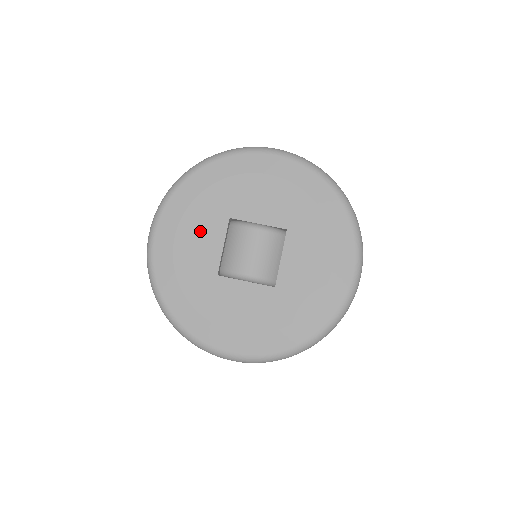
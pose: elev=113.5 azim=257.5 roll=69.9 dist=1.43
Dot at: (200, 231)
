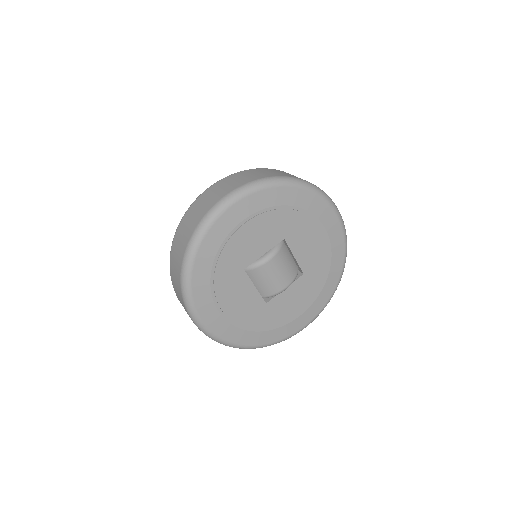
Dot at: (233, 295)
